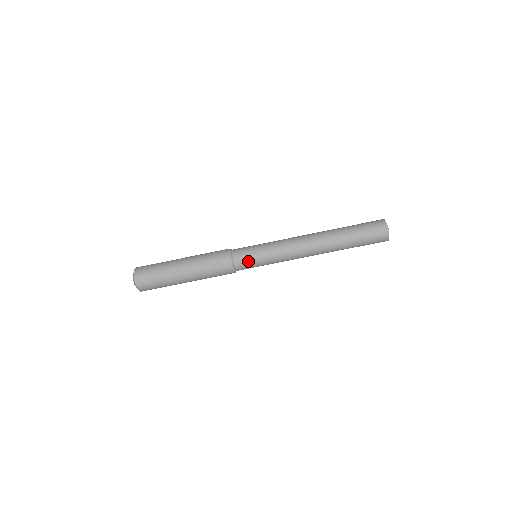
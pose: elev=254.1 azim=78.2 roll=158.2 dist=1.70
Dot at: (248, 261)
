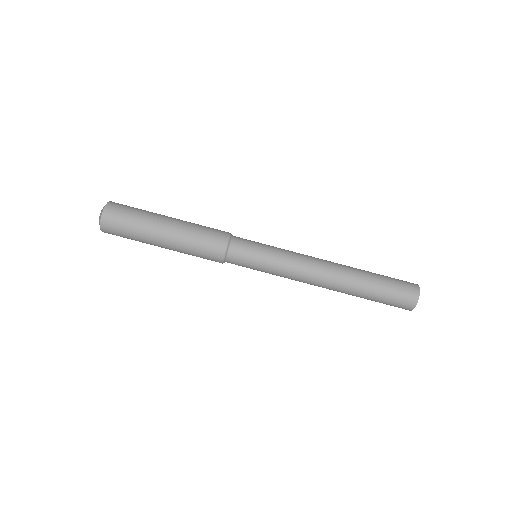
Dot at: (244, 262)
